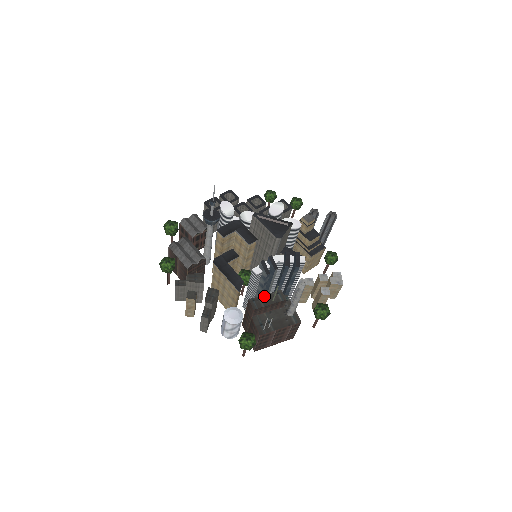
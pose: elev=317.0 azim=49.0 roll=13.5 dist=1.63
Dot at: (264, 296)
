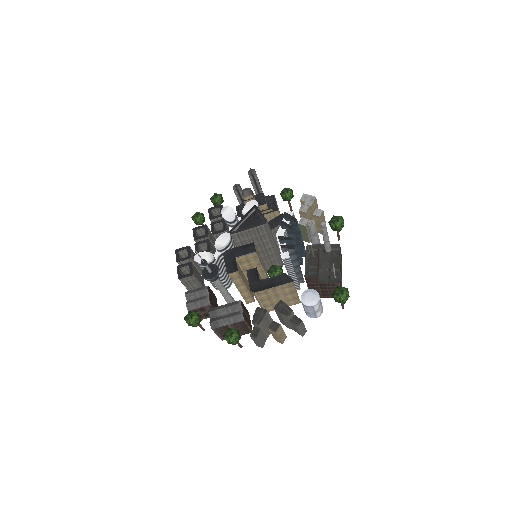
Dot at: (307, 262)
